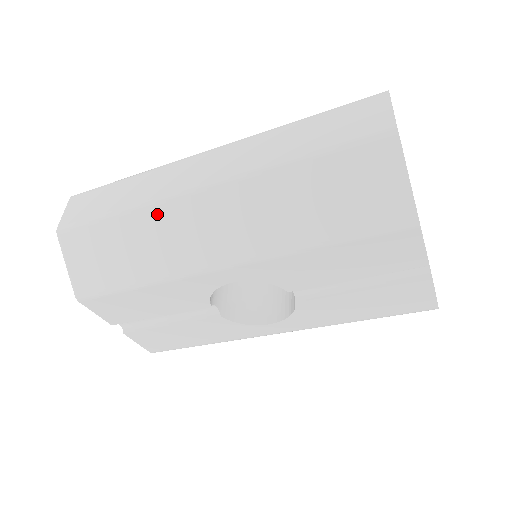
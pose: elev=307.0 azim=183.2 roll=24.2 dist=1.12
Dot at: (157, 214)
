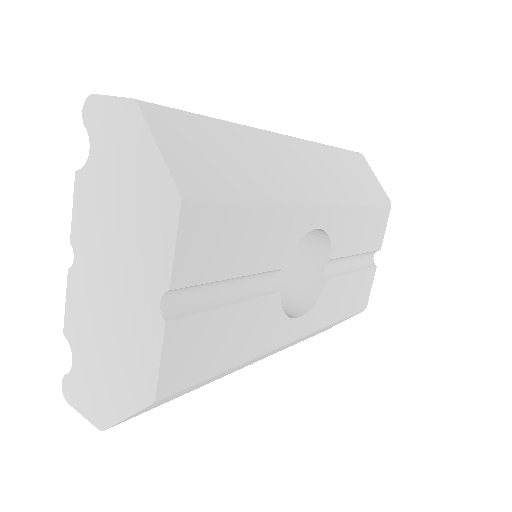
Dot at: (260, 138)
